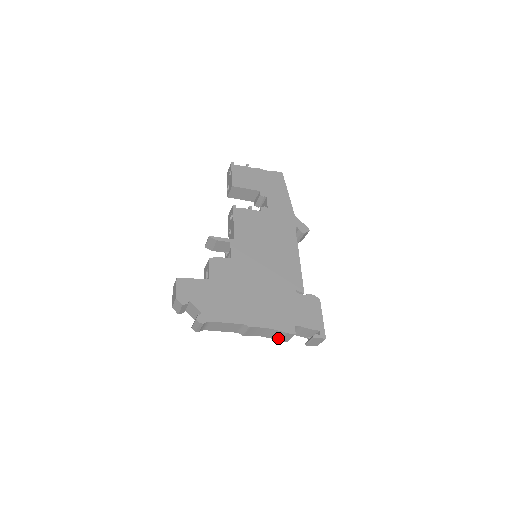
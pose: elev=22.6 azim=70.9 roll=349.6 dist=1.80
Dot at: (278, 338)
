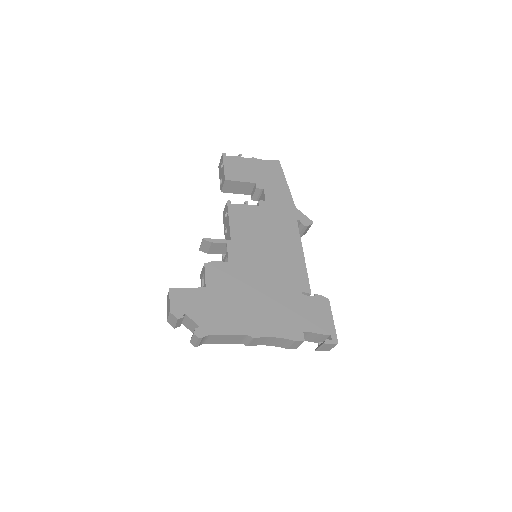
Dot at: (286, 346)
